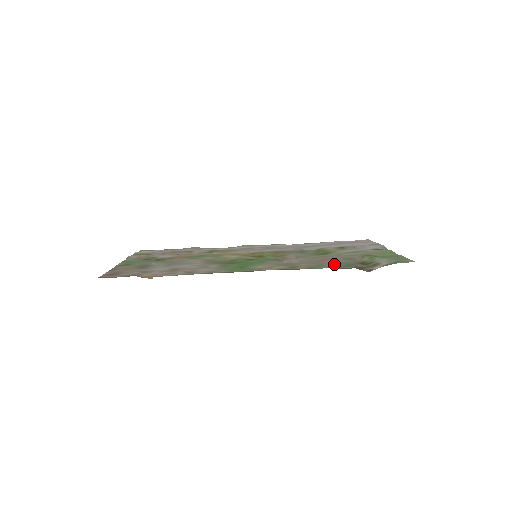
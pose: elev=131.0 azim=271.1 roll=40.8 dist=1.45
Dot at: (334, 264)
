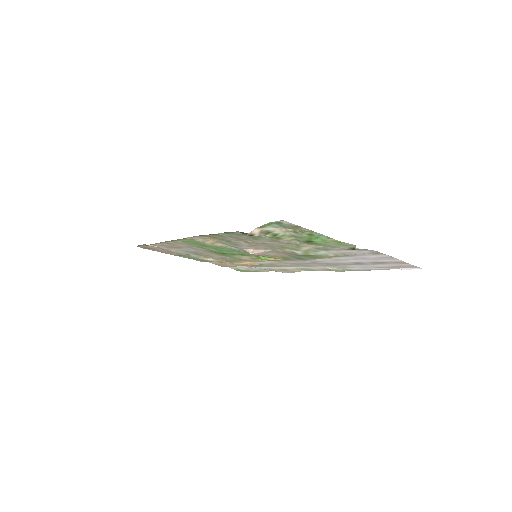
Dot at: (247, 237)
